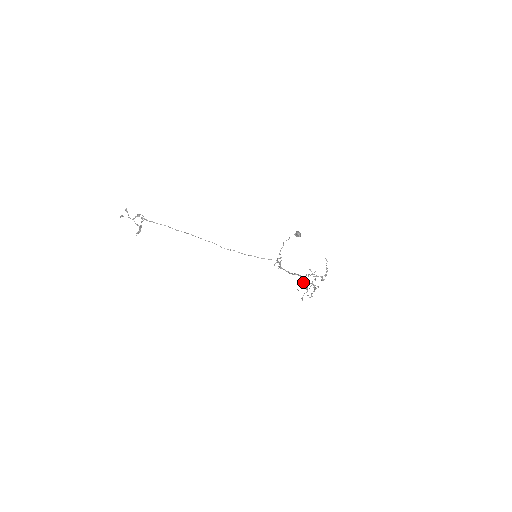
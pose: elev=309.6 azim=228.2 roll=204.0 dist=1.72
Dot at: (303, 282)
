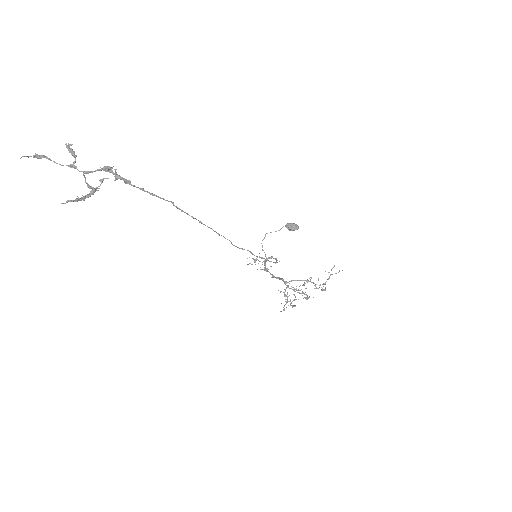
Dot at: (286, 288)
